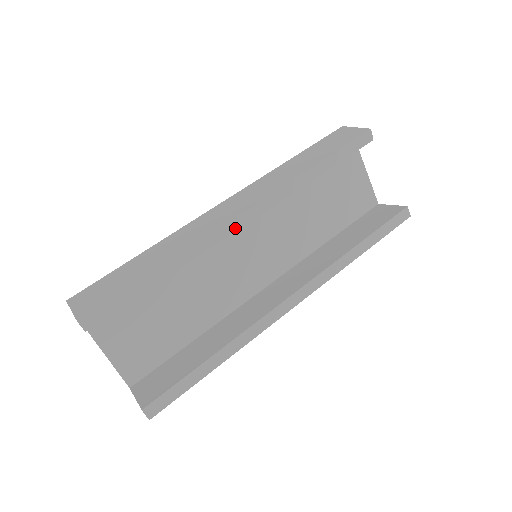
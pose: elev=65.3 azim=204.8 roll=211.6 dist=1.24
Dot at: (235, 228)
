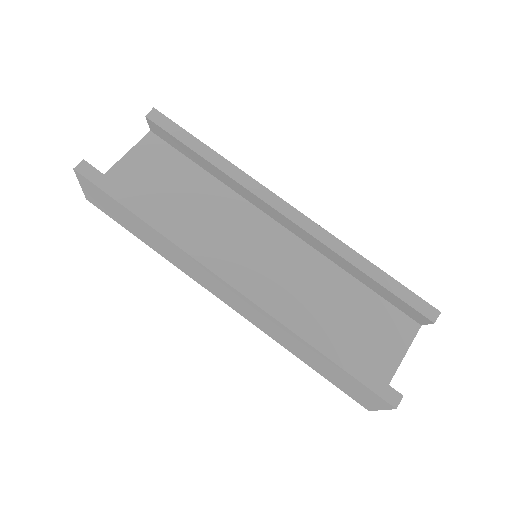
Dot at: (274, 205)
